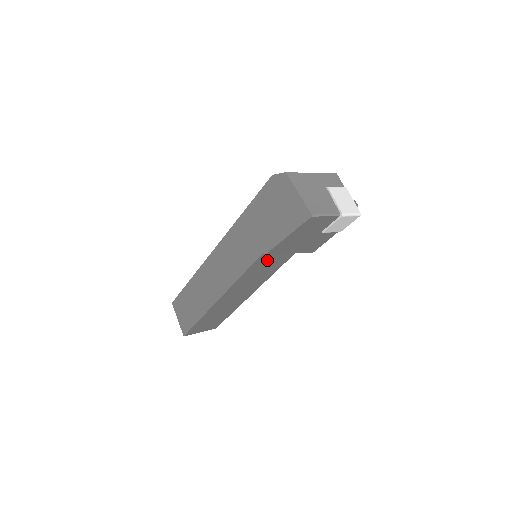
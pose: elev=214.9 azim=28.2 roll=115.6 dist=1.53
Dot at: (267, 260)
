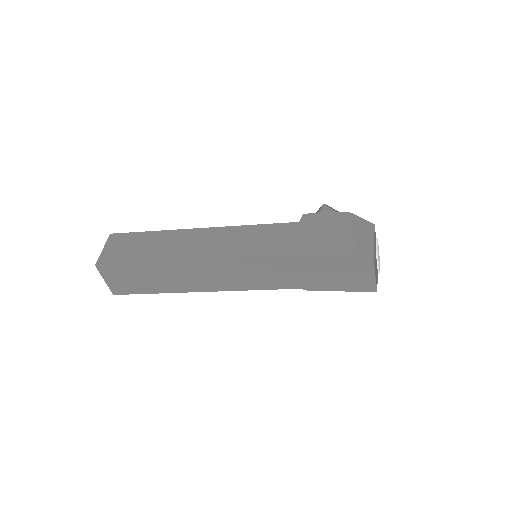
Dot at: occluded
